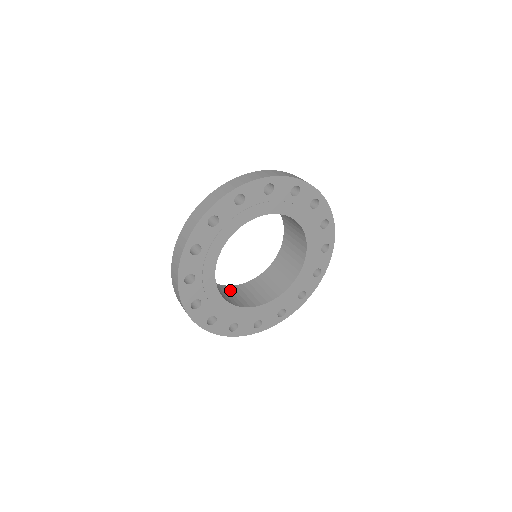
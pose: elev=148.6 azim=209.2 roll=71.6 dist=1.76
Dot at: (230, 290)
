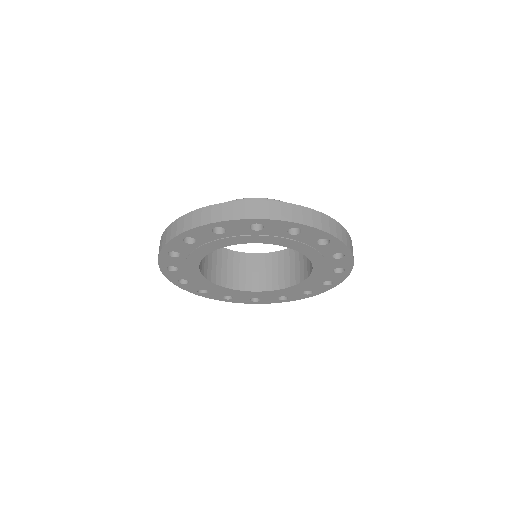
Dot at: (222, 255)
